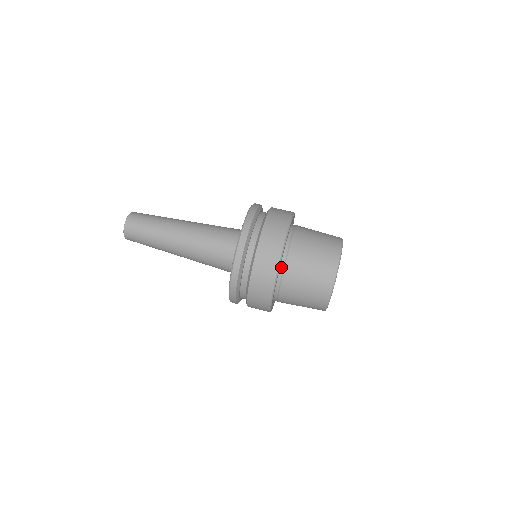
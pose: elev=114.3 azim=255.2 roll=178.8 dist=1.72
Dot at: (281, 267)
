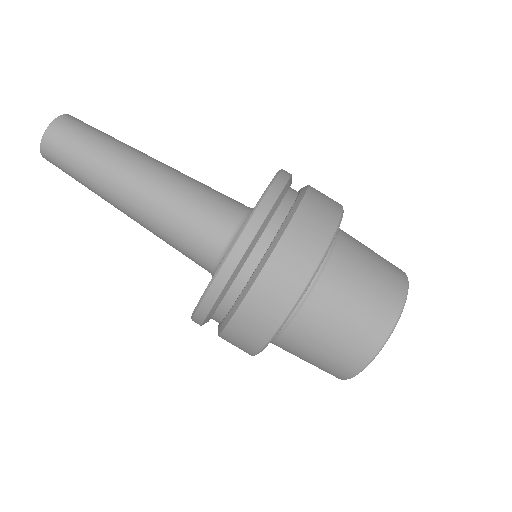
Dot at: occluded
